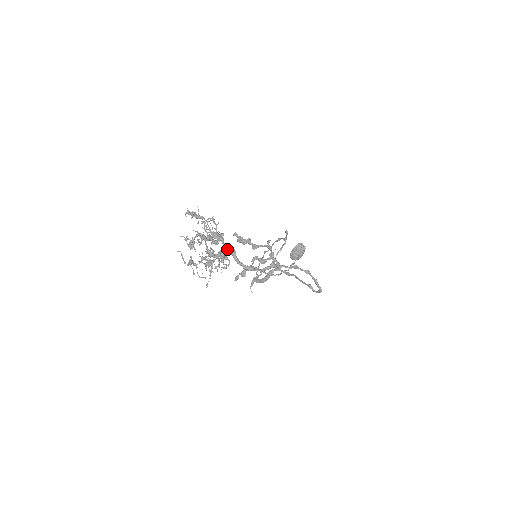
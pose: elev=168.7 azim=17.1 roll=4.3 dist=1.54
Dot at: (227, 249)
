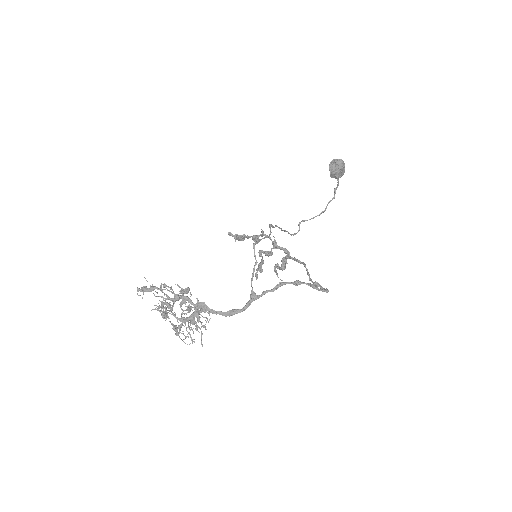
Dot at: (196, 306)
